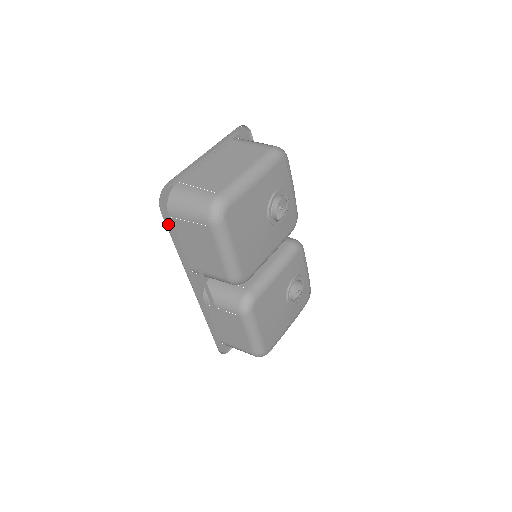
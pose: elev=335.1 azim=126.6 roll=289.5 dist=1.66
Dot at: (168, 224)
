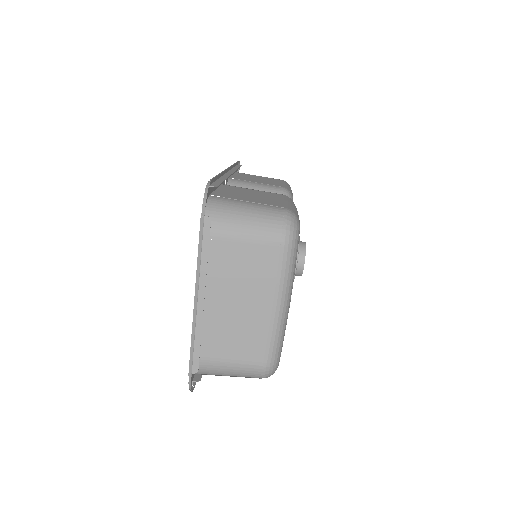
Dot at: occluded
